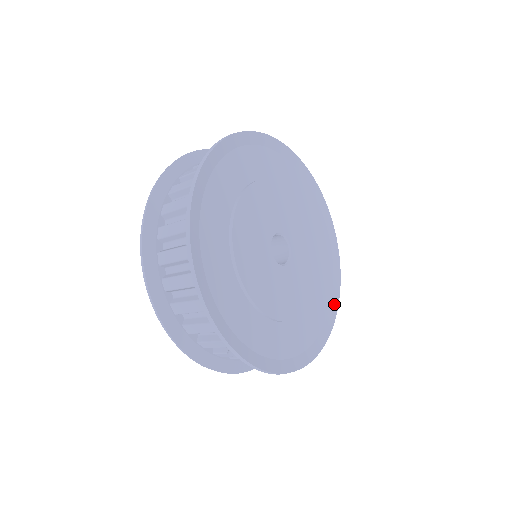
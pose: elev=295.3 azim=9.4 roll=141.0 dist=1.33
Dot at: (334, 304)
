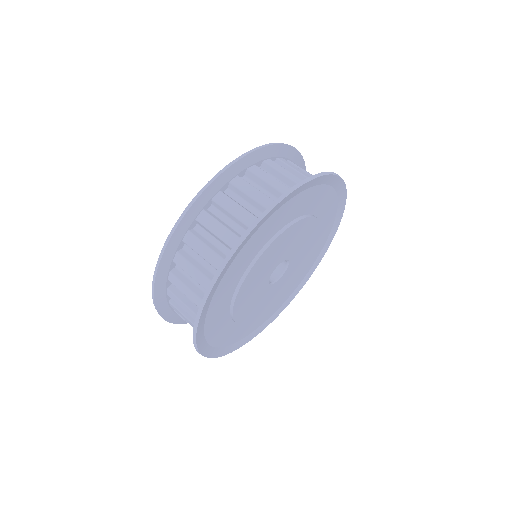
Dot at: (281, 309)
